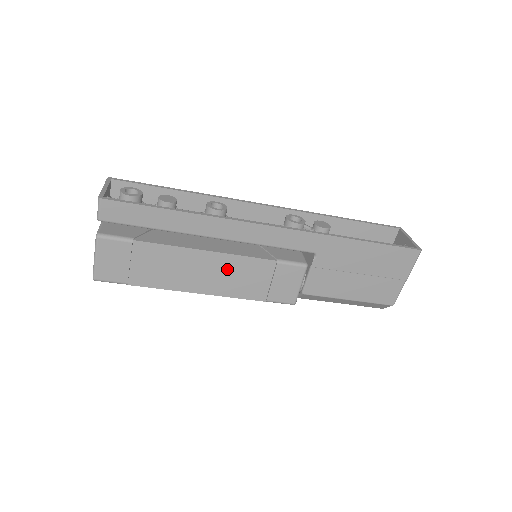
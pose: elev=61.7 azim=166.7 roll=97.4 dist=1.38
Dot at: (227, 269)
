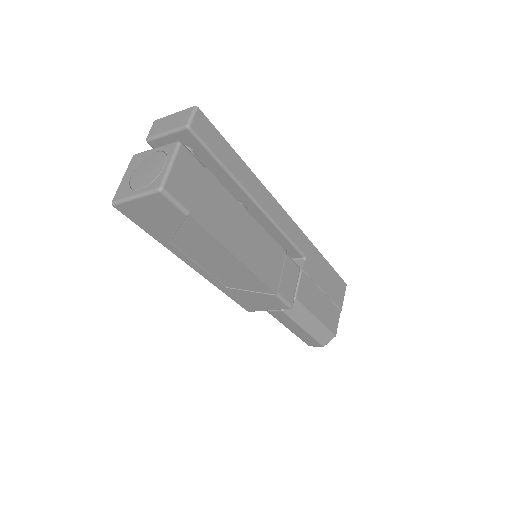
Dot at: (259, 242)
